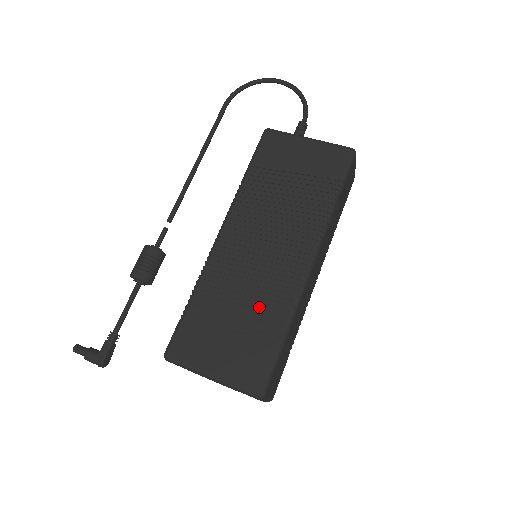
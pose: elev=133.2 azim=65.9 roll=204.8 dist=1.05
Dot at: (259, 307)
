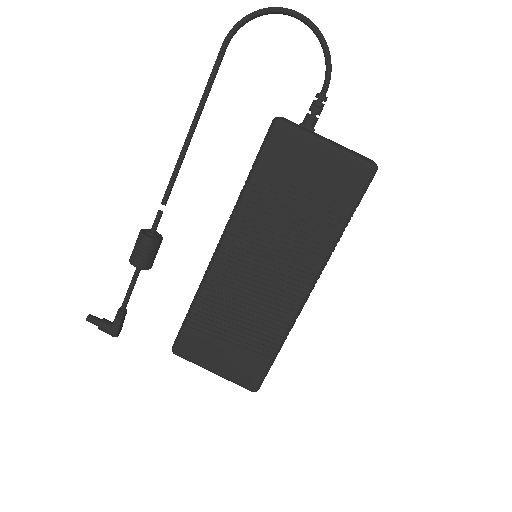
Dot at: (257, 324)
